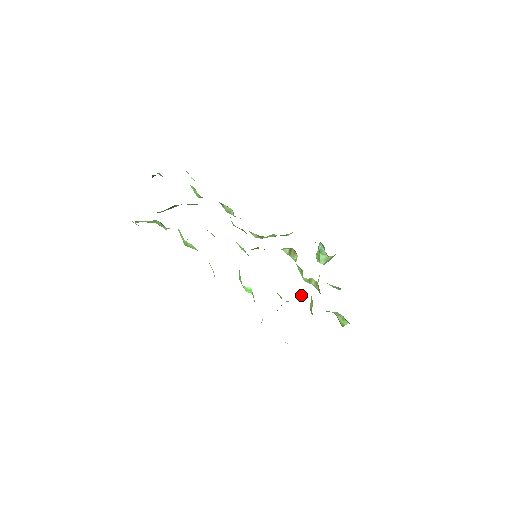
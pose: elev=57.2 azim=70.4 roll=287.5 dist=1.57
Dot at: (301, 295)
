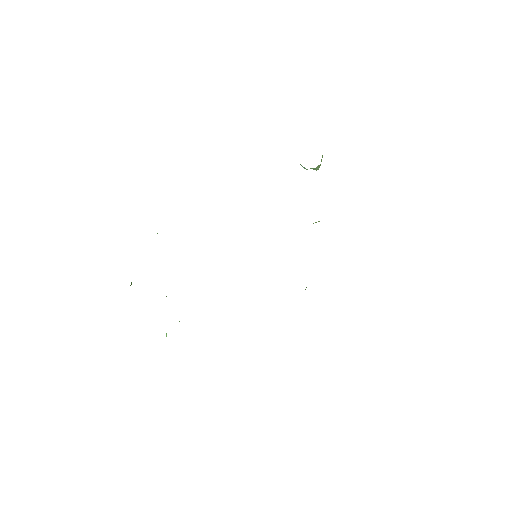
Dot at: occluded
